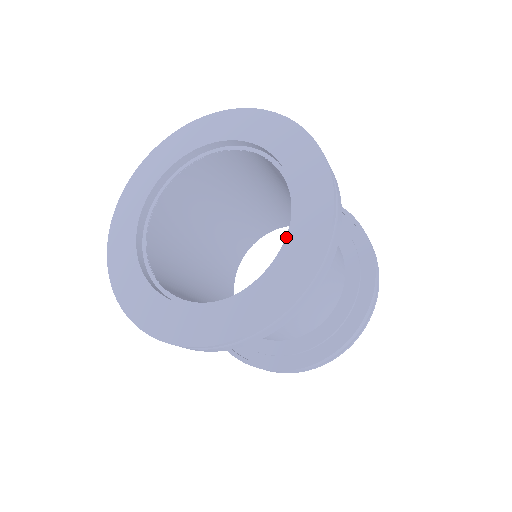
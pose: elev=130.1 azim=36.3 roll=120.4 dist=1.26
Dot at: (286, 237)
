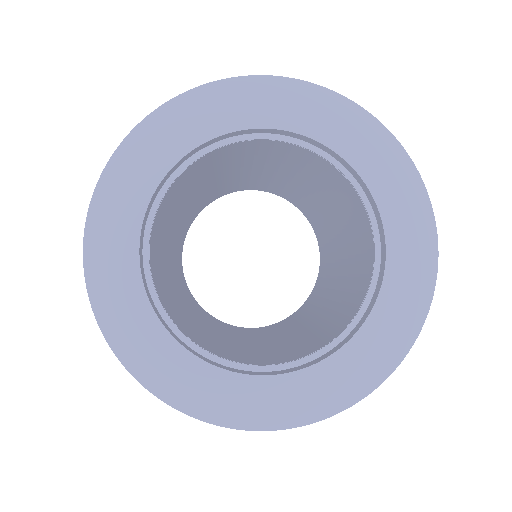
Dot at: (349, 341)
